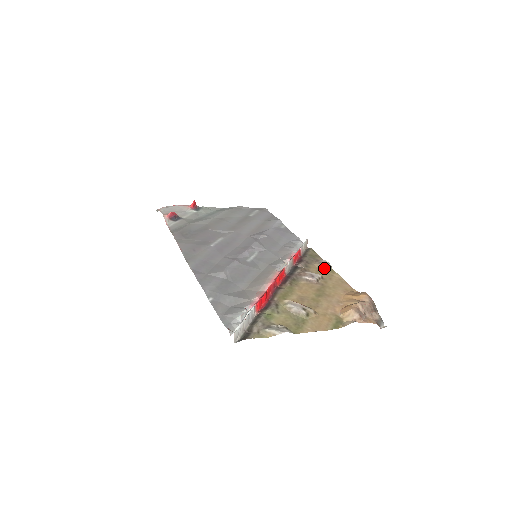
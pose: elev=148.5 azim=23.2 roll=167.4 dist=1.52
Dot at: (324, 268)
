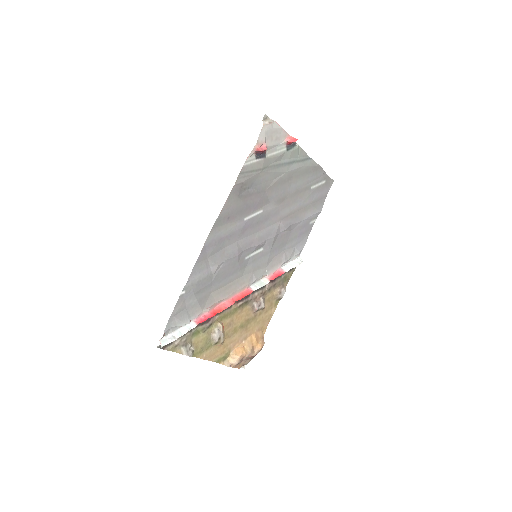
Dot at: (276, 298)
